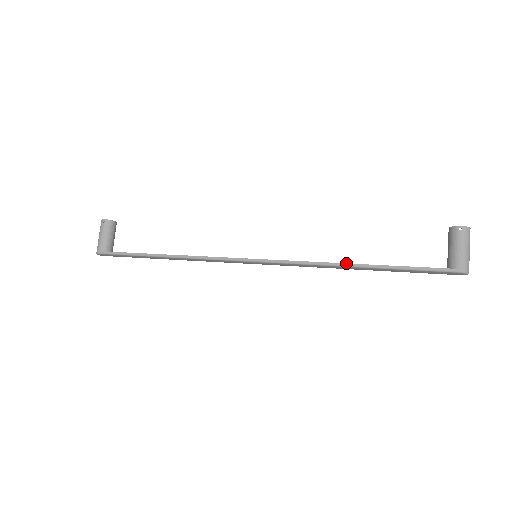
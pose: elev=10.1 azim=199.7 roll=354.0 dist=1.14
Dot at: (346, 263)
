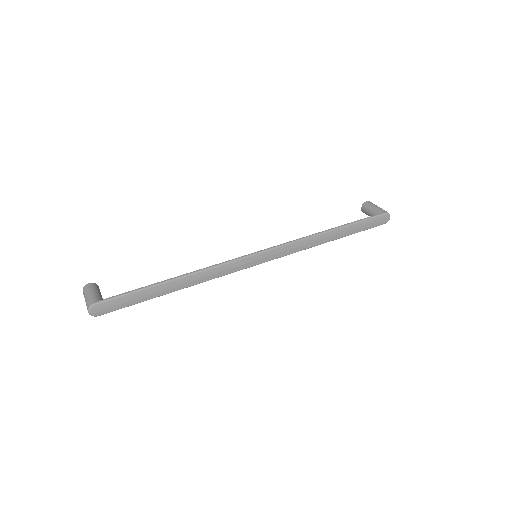
Dot at: (324, 231)
